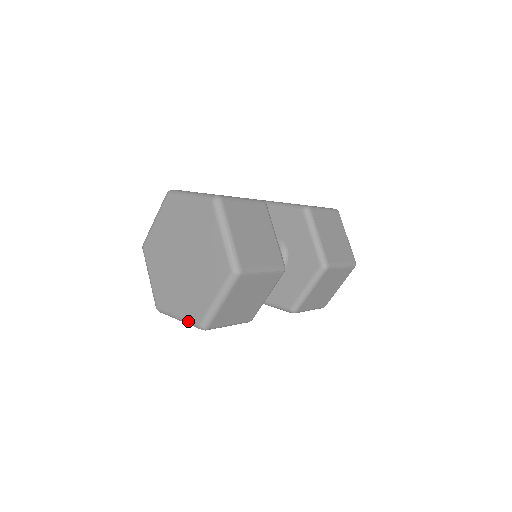
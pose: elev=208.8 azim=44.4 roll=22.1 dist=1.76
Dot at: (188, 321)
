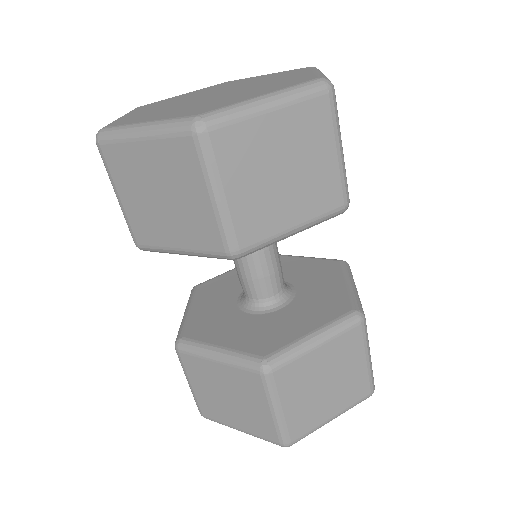
Dot at: (171, 119)
